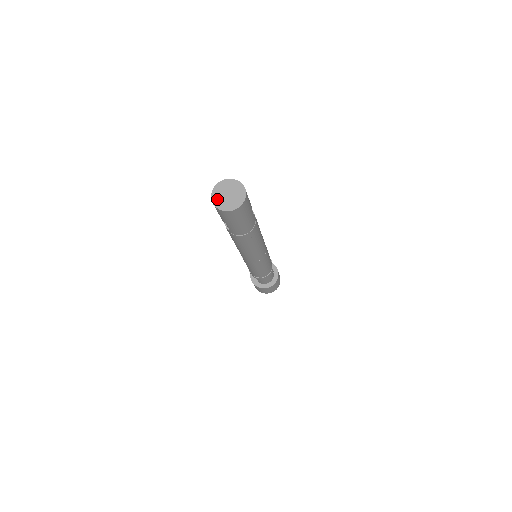
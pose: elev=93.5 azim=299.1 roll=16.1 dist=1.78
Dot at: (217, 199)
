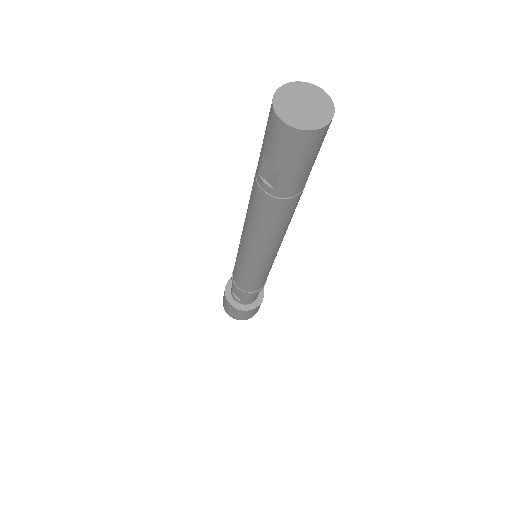
Dot at: (287, 113)
